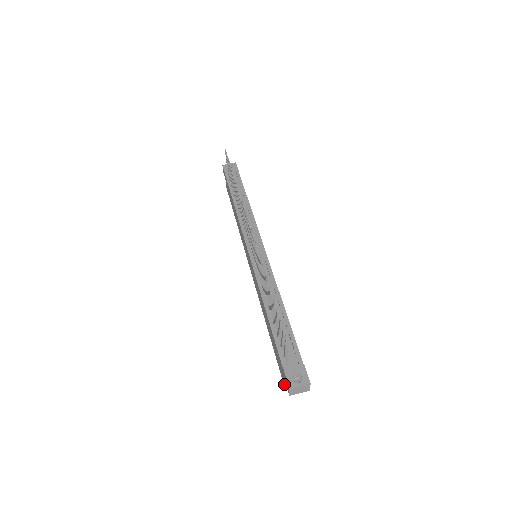
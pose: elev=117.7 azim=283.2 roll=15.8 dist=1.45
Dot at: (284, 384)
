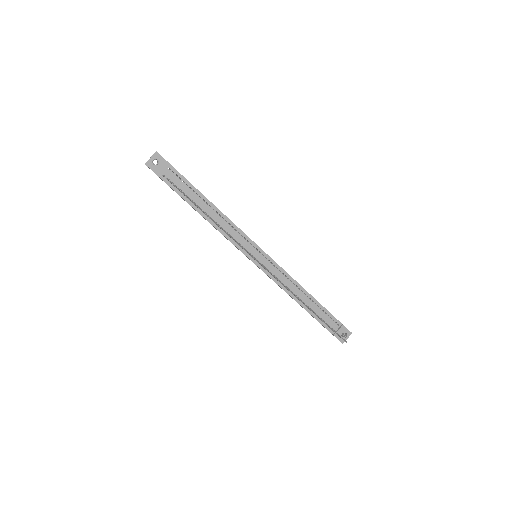
Dot at: occluded
